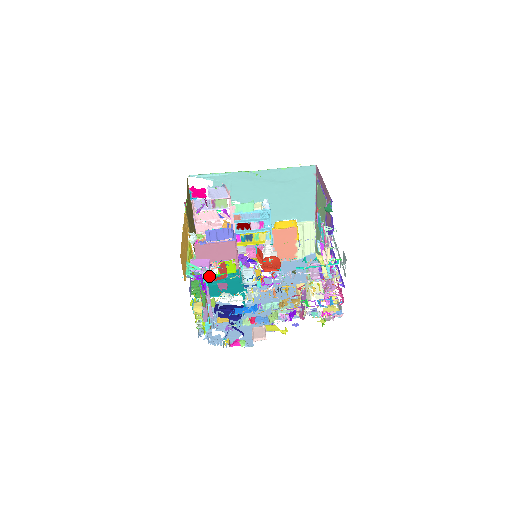
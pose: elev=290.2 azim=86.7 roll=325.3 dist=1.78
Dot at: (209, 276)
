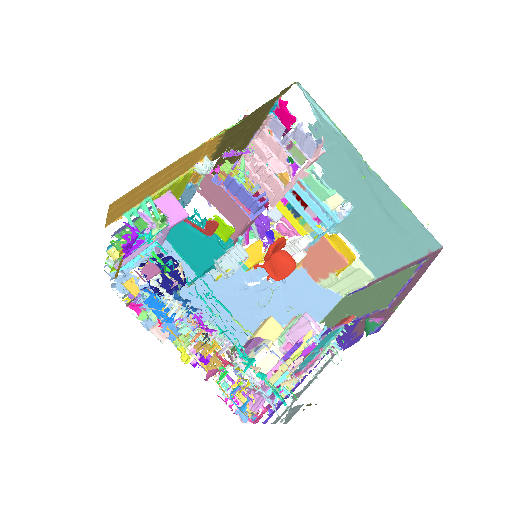
Dot at: (197, 213)
